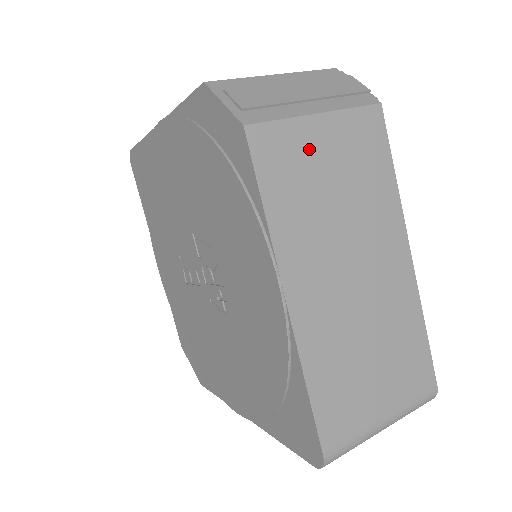
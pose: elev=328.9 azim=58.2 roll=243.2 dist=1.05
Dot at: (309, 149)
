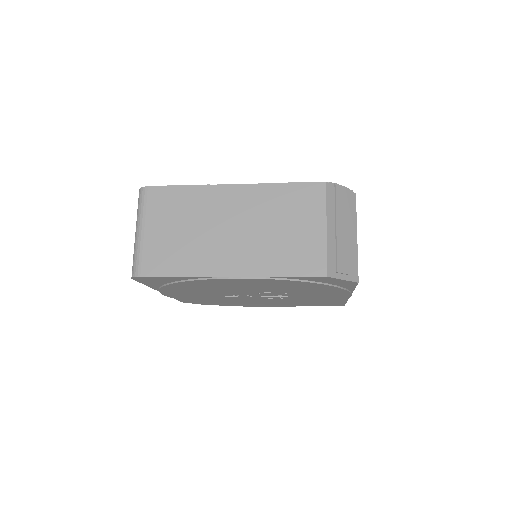
Dot at: occluded
